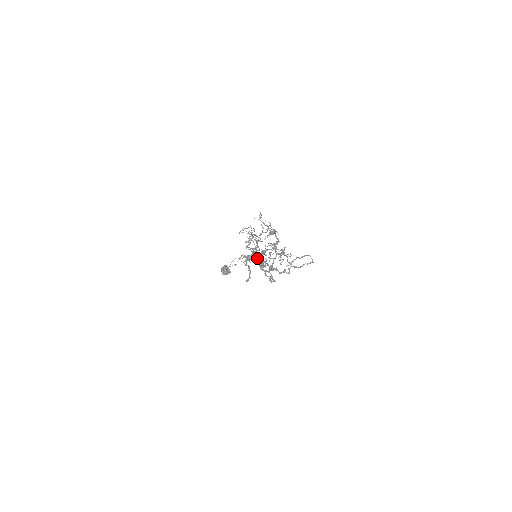
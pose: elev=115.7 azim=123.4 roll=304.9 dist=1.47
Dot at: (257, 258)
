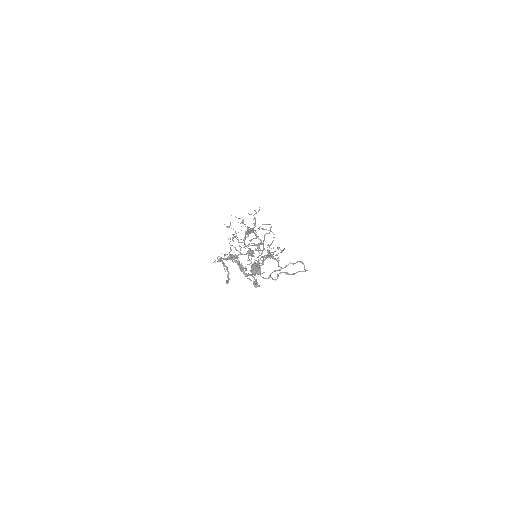
Dot at: (234, 258)
